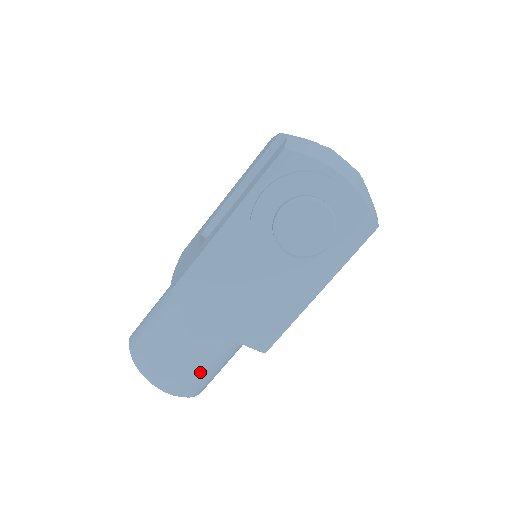
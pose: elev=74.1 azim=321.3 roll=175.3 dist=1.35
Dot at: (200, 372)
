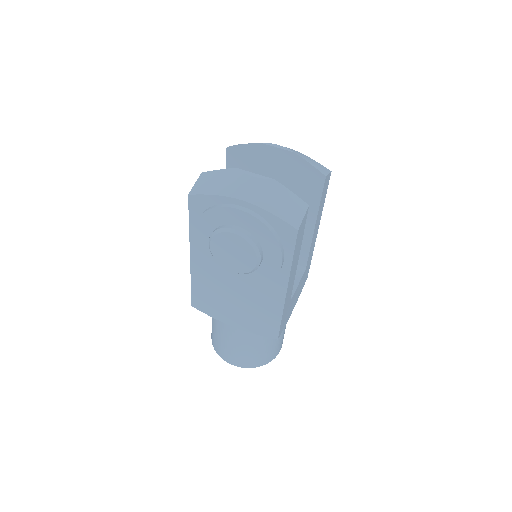
Dot at: (250, 352)
